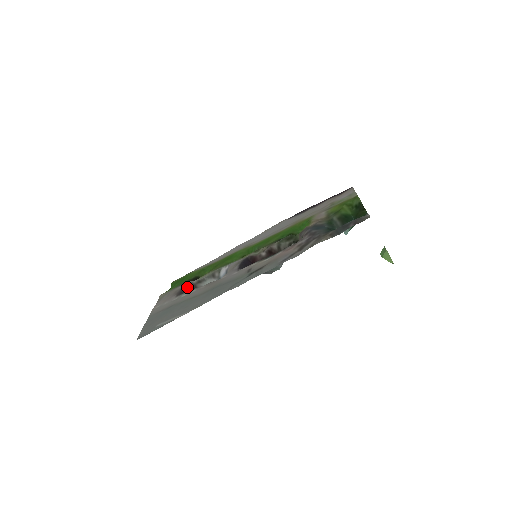
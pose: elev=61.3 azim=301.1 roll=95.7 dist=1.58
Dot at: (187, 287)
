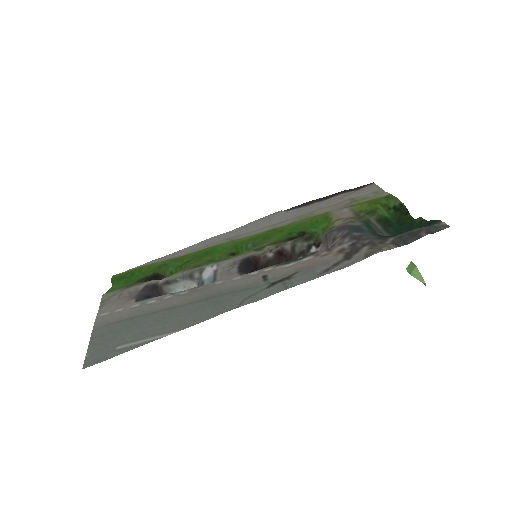
Dot at: (149, 289)
